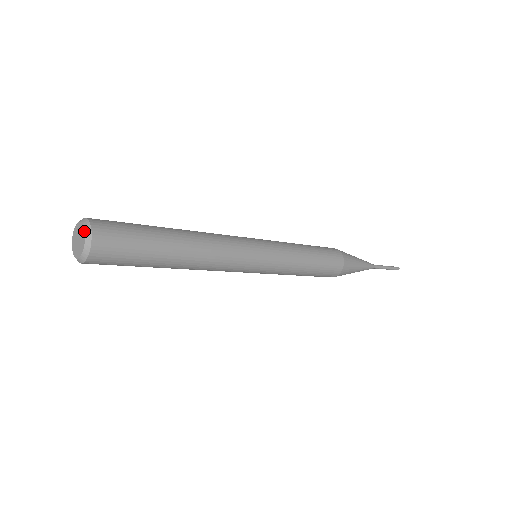
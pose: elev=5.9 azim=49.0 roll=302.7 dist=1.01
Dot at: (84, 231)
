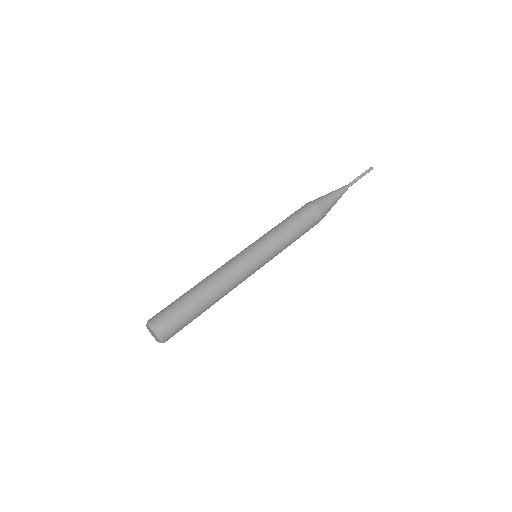
Dot at: (155, 335)
